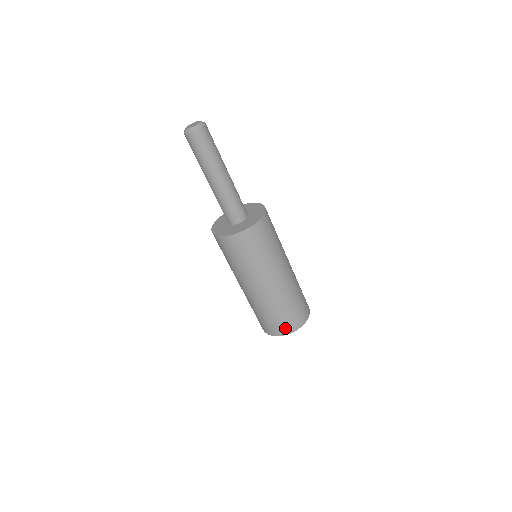
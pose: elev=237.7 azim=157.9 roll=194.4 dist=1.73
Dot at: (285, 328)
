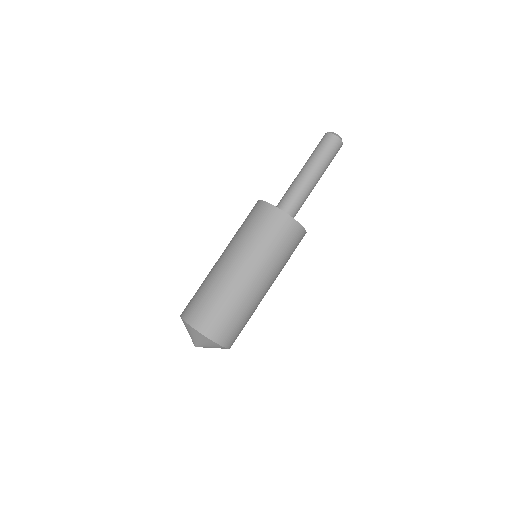
Dot at: (192, 314)
